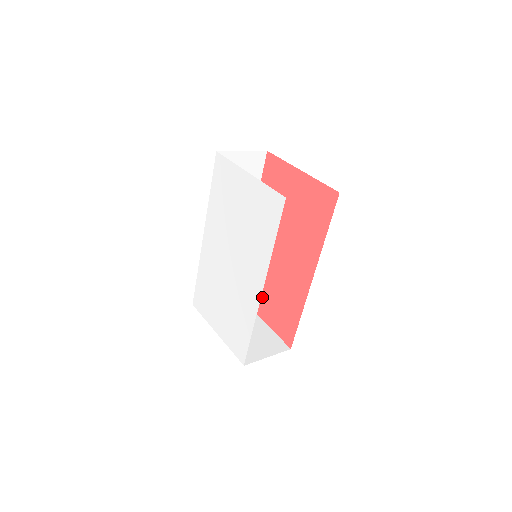
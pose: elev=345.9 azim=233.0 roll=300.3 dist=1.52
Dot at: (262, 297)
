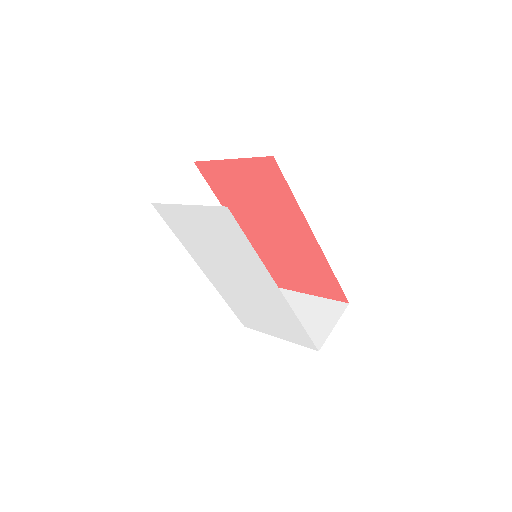
Dot at: (293, 277)
